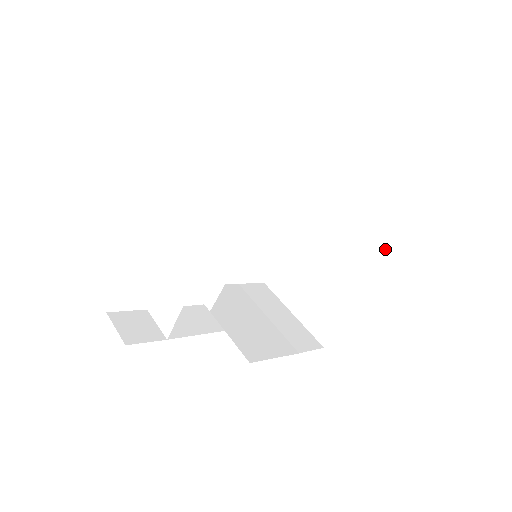
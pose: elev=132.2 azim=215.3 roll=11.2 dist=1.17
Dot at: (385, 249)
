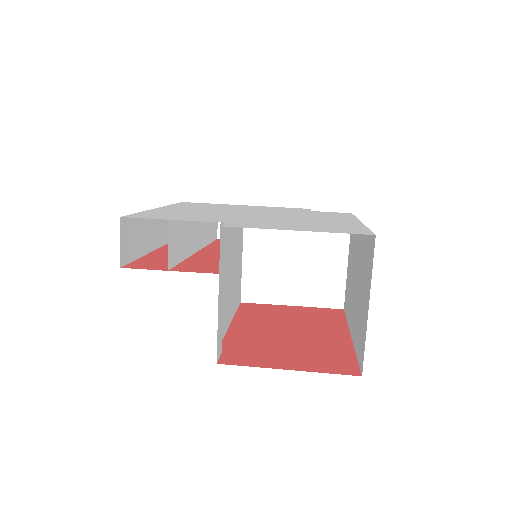
Dot at: (357, 345)
